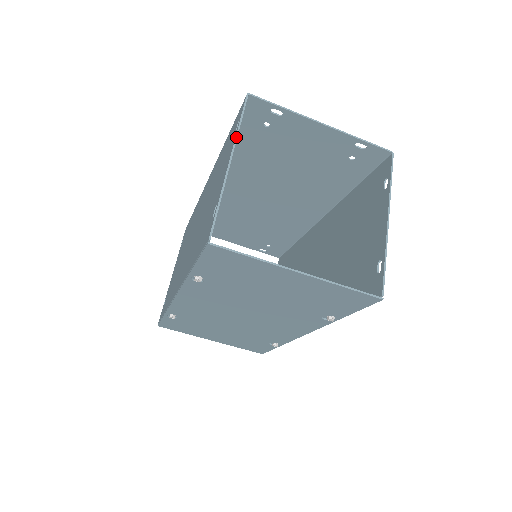
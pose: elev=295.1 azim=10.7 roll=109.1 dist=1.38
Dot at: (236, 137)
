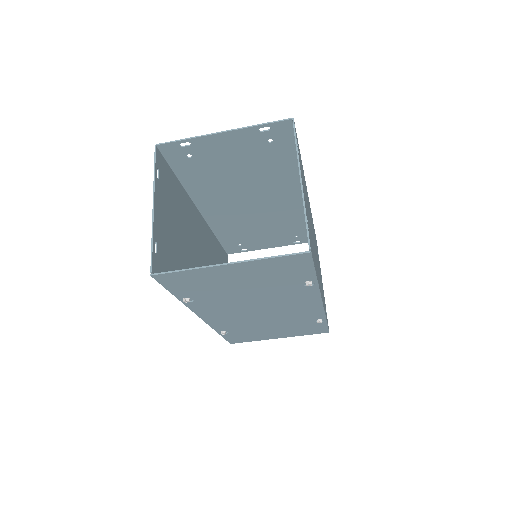
Dot at: (154, 184)
